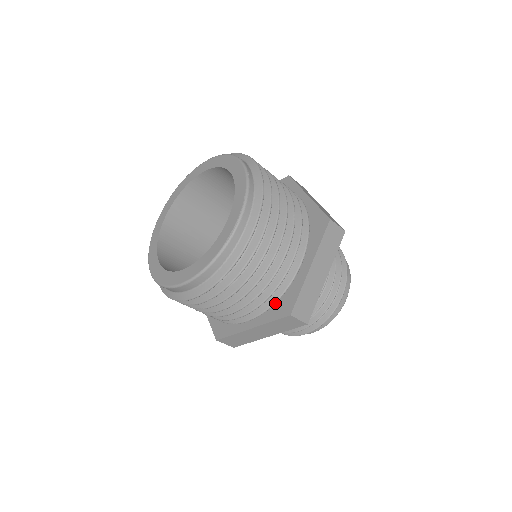
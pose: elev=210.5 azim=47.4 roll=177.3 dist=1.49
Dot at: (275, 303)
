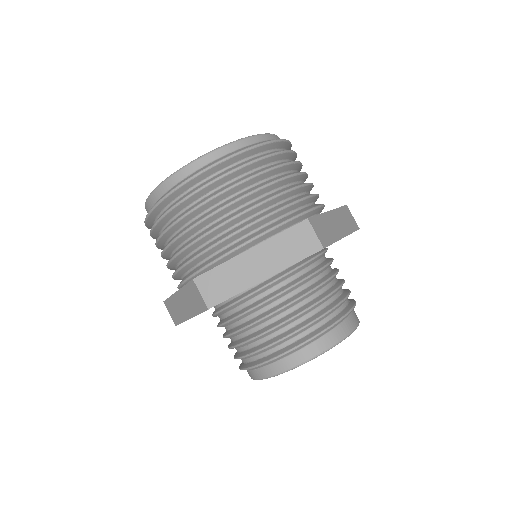
Dot at: (201, 270)
